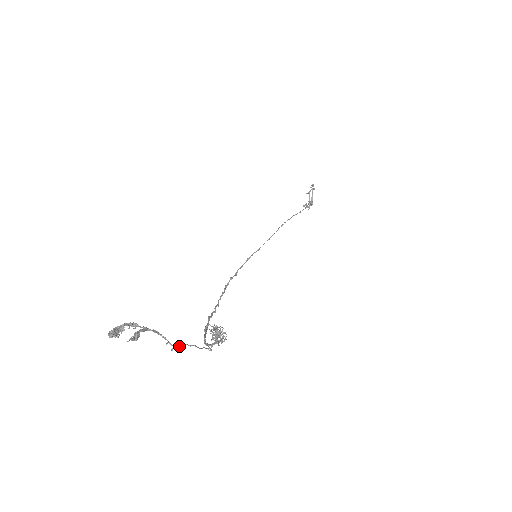
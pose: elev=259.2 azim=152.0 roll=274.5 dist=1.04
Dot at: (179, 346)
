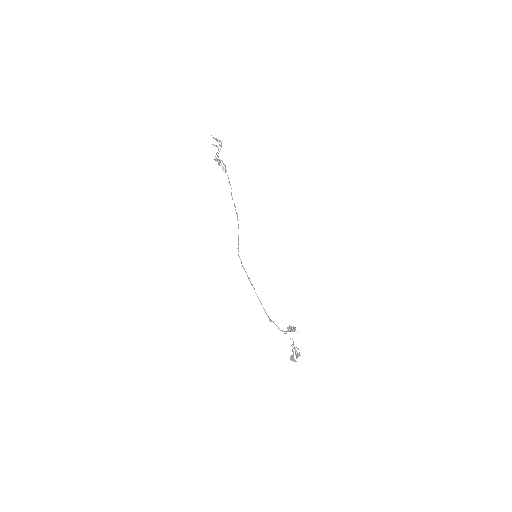
Dot at: (293, 344)
